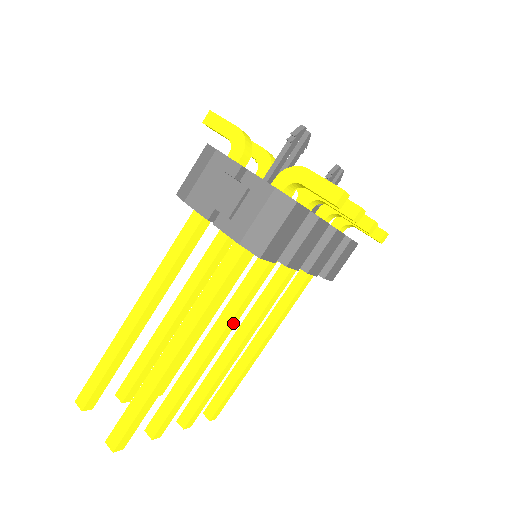
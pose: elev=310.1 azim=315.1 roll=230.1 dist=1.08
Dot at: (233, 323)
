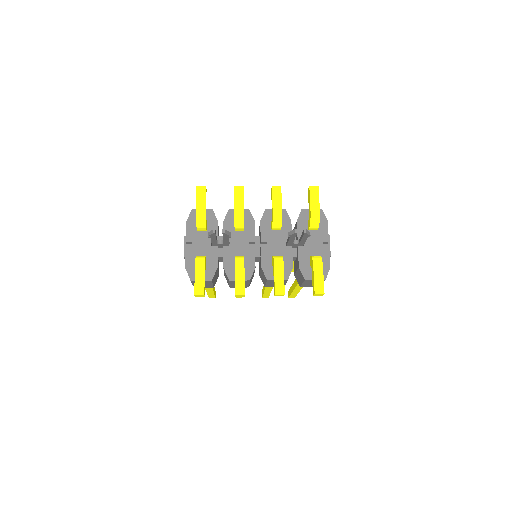
Dot at: occluded
